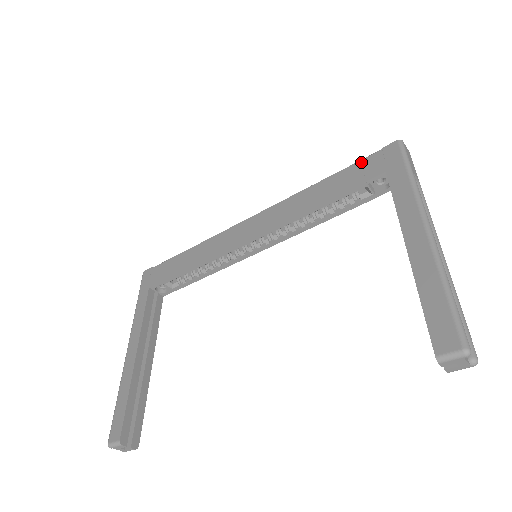
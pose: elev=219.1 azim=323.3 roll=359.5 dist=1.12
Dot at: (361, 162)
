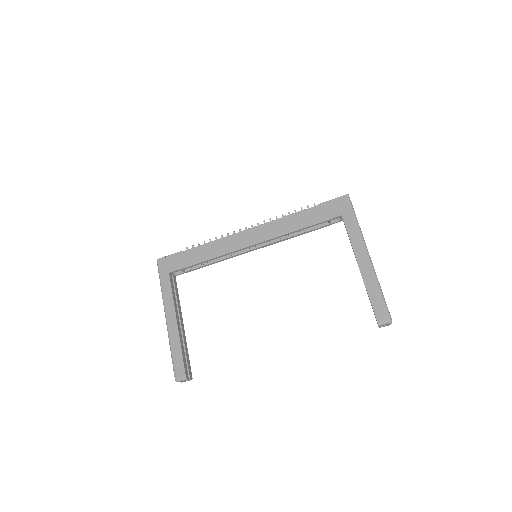
Dot at: (325, 204)
